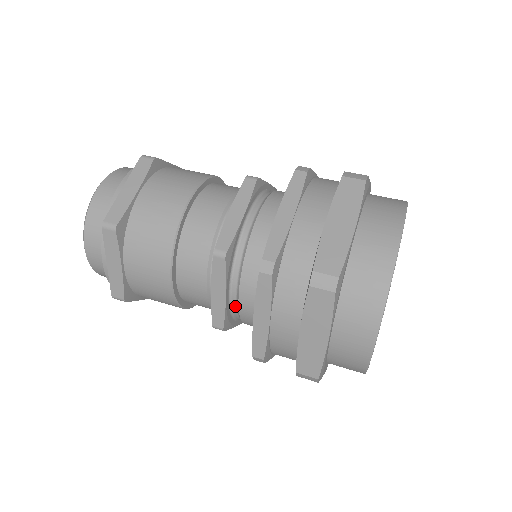
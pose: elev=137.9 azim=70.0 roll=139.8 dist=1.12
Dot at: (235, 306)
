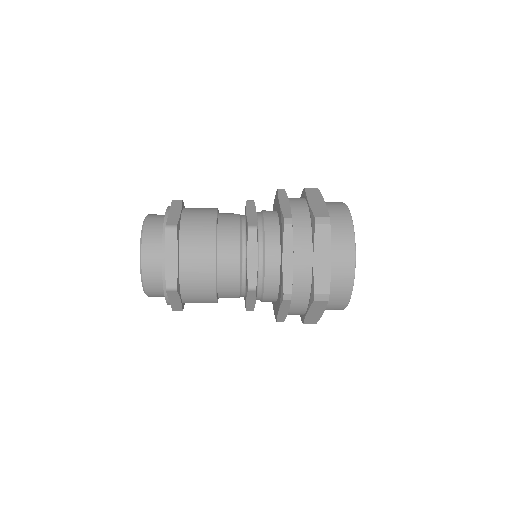
Dot at: (260, 224)
